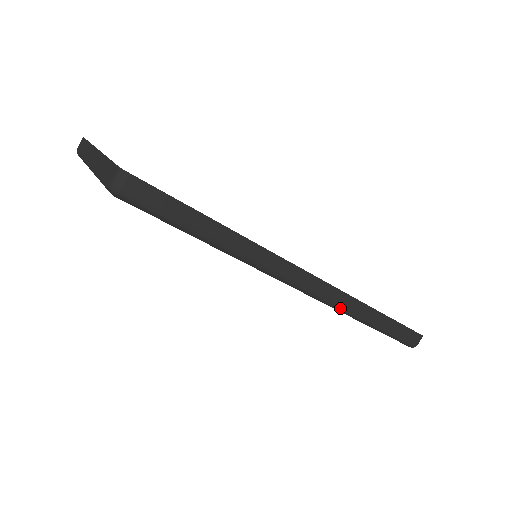
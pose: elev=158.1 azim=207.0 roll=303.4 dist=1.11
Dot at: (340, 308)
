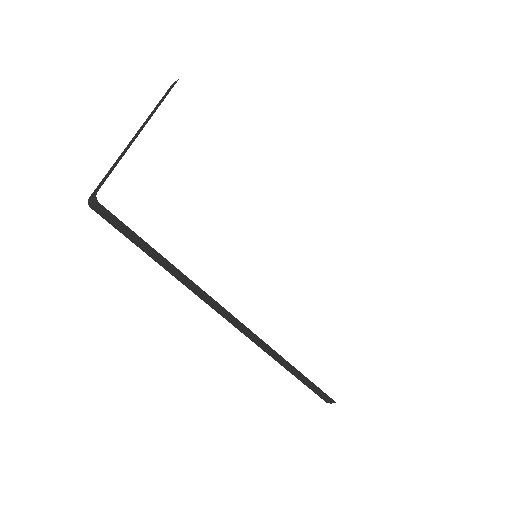
Dot at: (261, 348)
